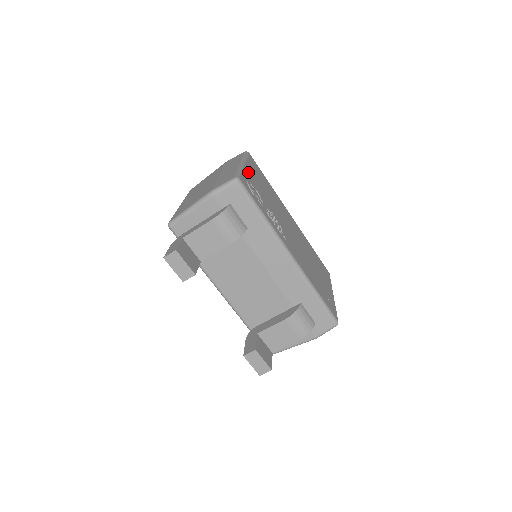
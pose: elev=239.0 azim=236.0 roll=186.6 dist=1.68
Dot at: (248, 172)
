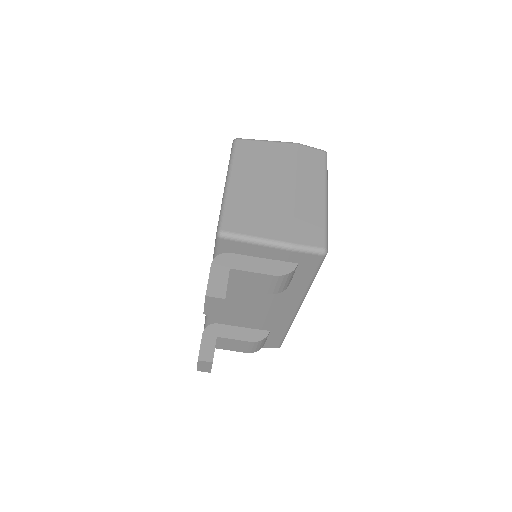
Dot at: occluded
